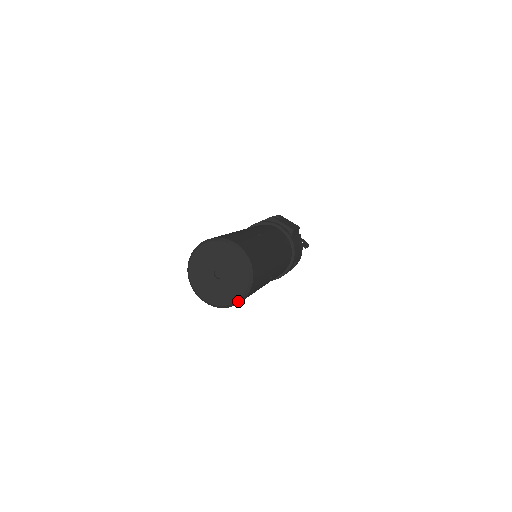
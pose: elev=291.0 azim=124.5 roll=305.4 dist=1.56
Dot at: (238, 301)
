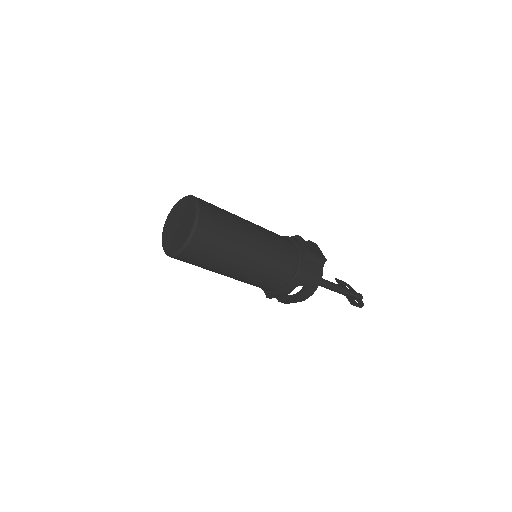
Dot at: (178, 252)
